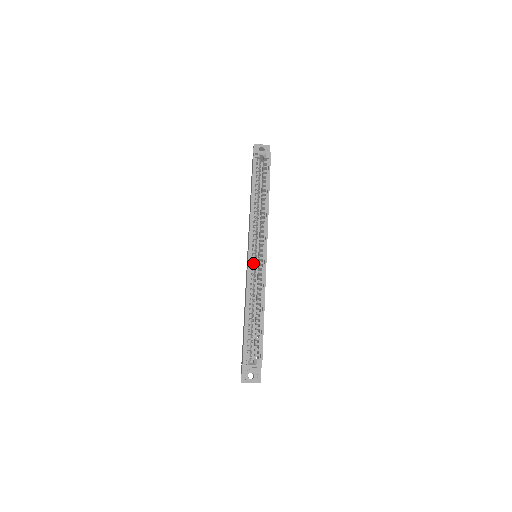
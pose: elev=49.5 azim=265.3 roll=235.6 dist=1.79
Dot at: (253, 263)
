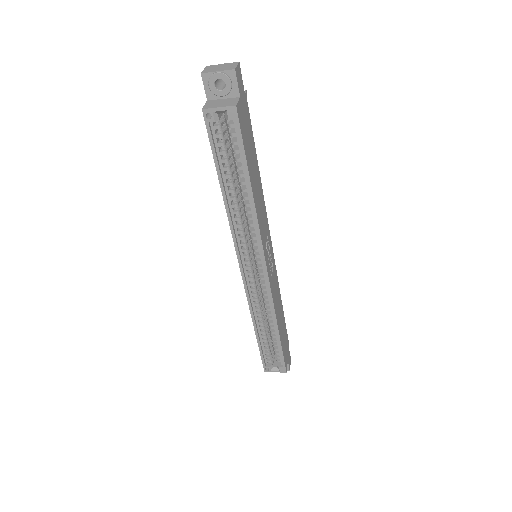
Dot at: (251, 278)
